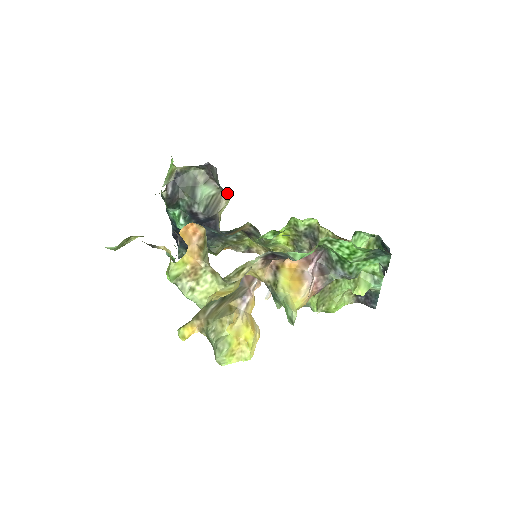
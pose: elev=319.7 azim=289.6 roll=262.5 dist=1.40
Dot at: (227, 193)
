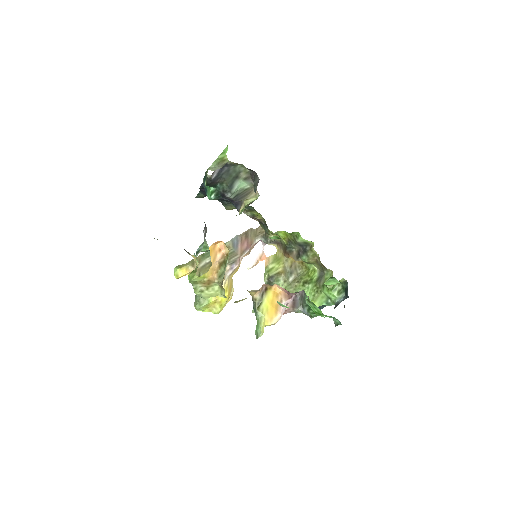
Dot at: occluded
